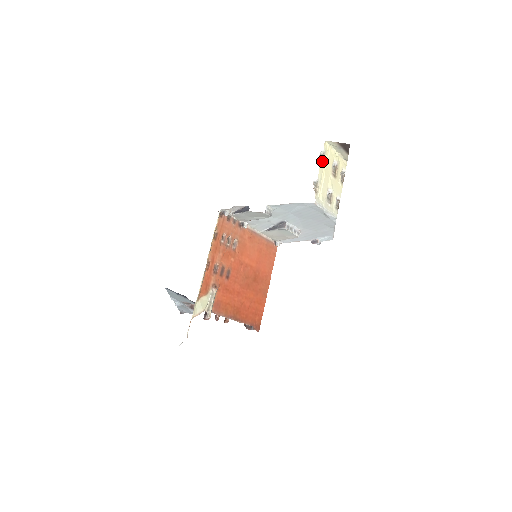
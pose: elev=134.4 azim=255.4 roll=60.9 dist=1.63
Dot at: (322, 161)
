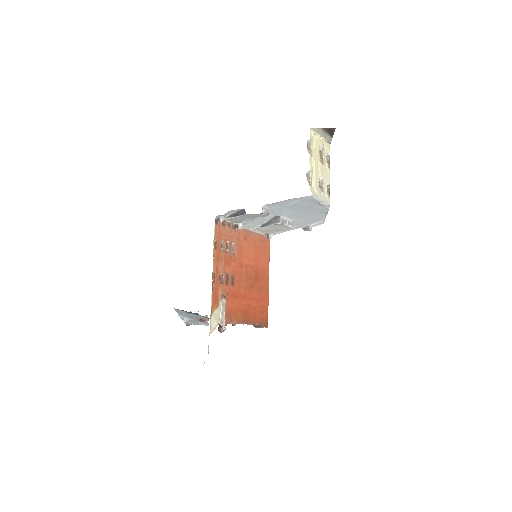
Dot at: (310, 150)
